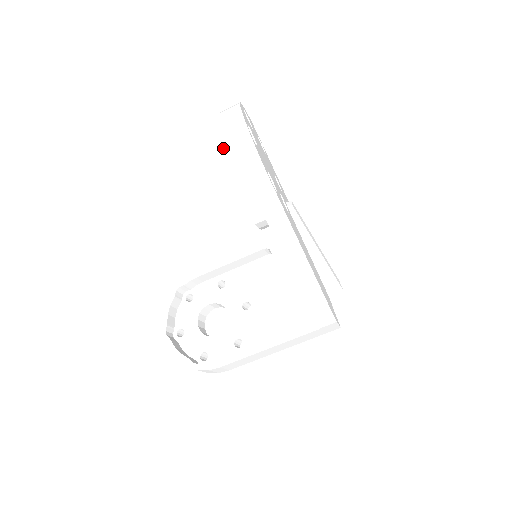
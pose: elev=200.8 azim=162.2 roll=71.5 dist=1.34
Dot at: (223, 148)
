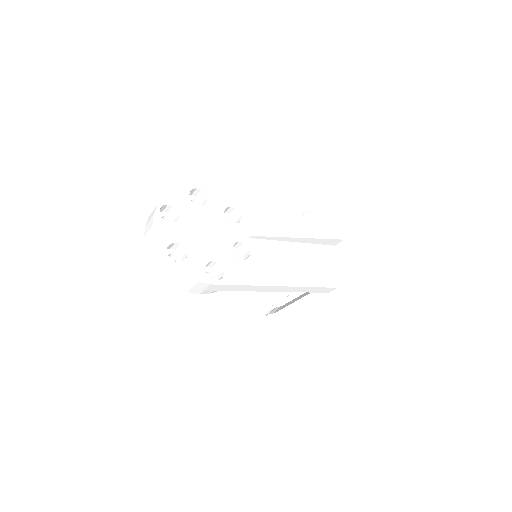
Dot at: (165, 277)
